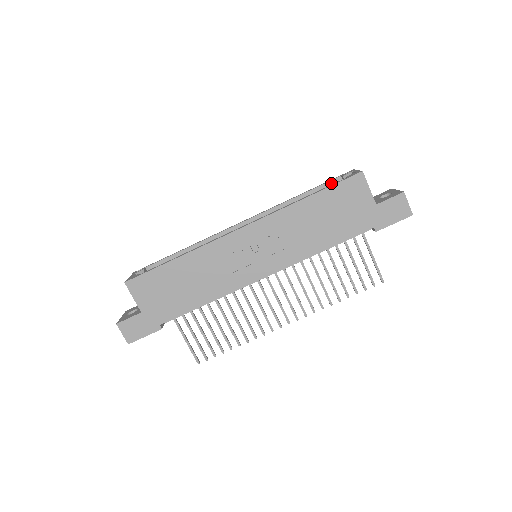
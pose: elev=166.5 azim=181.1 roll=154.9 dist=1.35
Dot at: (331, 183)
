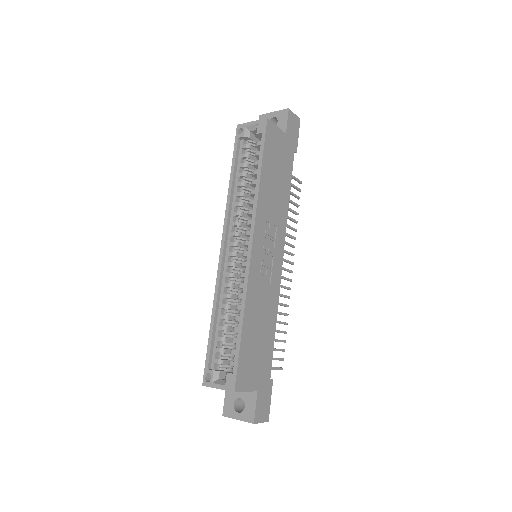
Dot at: (238, 150)
